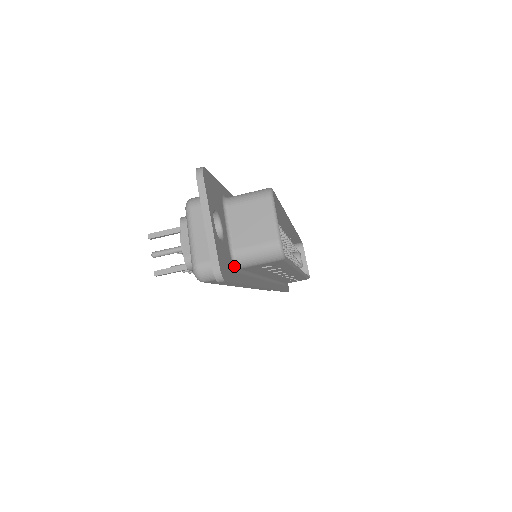
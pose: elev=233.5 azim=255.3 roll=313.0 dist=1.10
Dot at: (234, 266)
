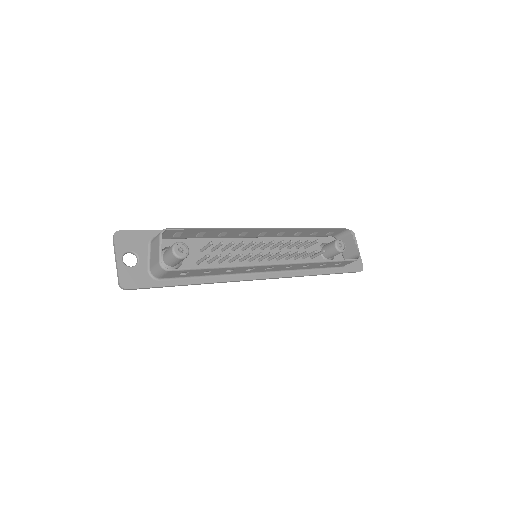
Dot at: (153, 278)
